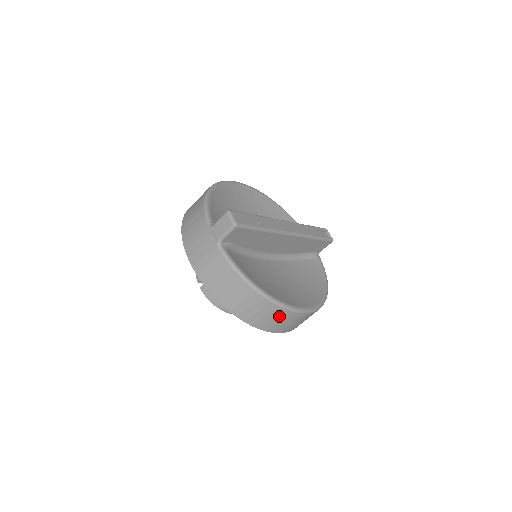
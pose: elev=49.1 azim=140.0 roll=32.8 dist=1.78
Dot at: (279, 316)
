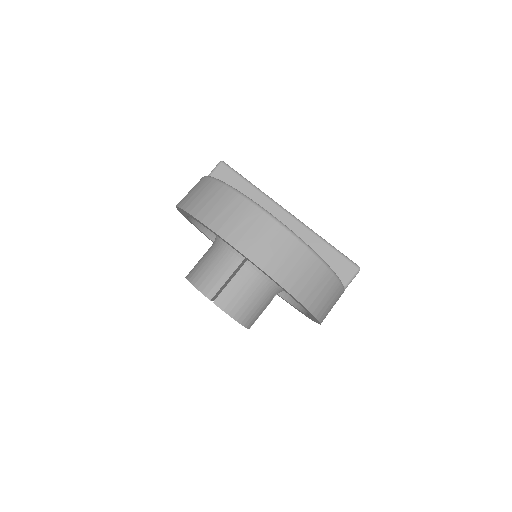
Dot at: (232, 206)
